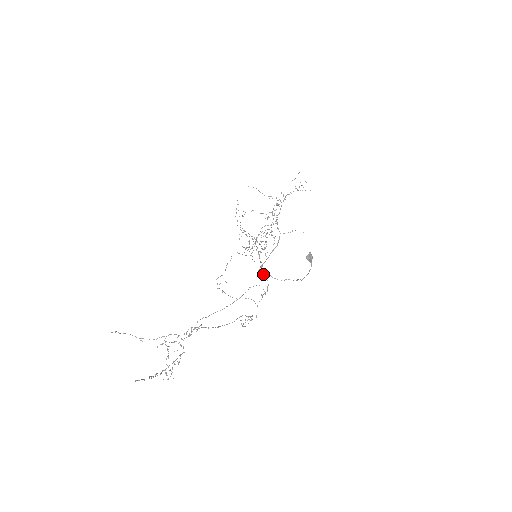
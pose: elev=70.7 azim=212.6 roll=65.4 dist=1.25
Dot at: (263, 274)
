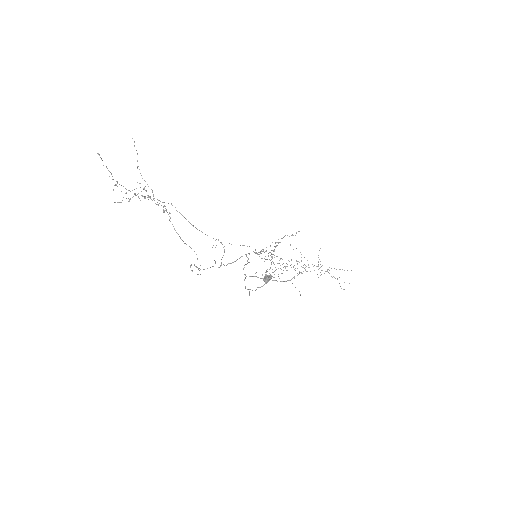
Dot at: occluded
